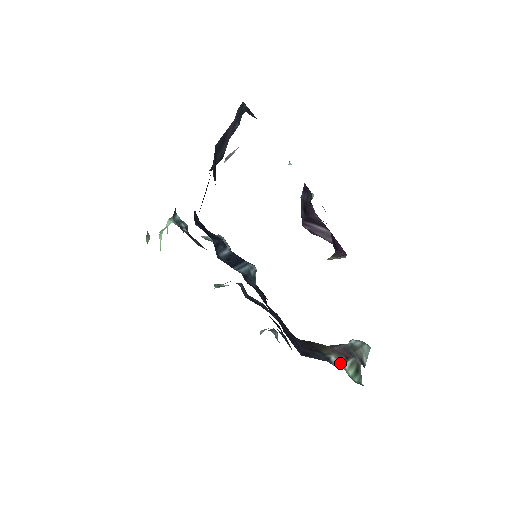
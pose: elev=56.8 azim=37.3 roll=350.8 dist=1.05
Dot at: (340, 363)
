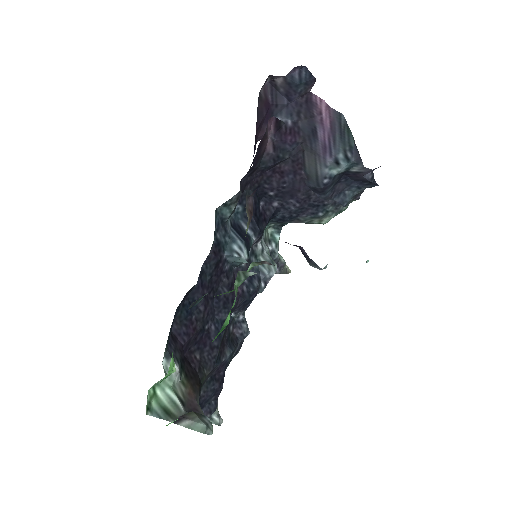
Dot at: (171, 377)
